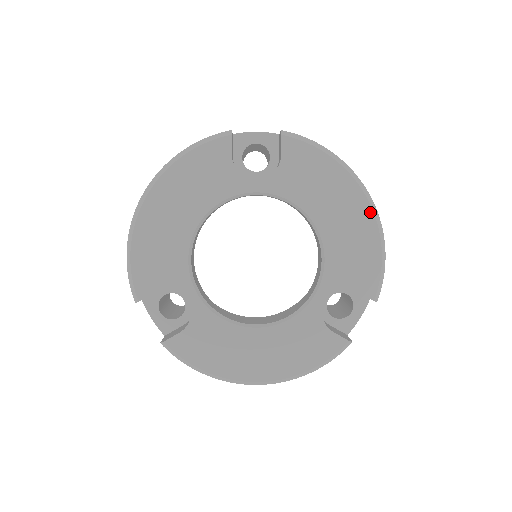
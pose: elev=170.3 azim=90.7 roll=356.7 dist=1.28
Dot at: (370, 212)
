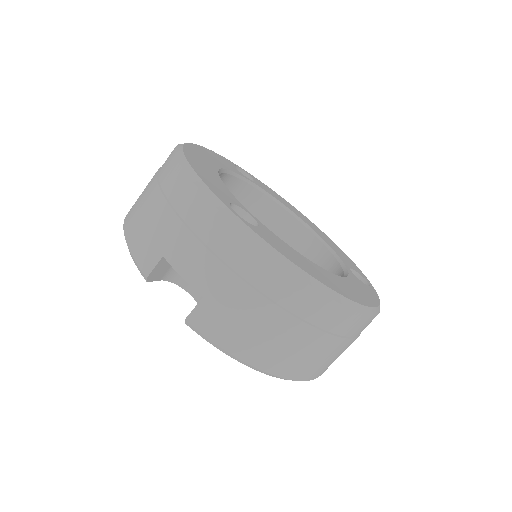
Dot at: occluded
